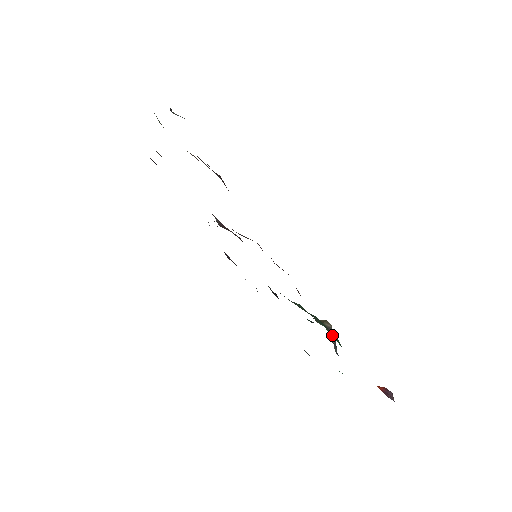
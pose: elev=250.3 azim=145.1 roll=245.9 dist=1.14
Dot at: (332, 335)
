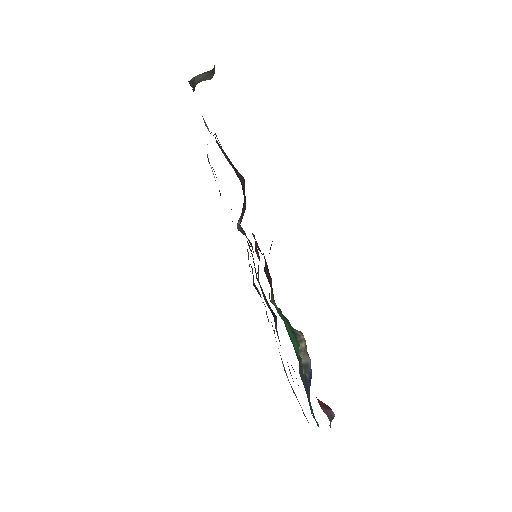
Dot at: (304, 351)
